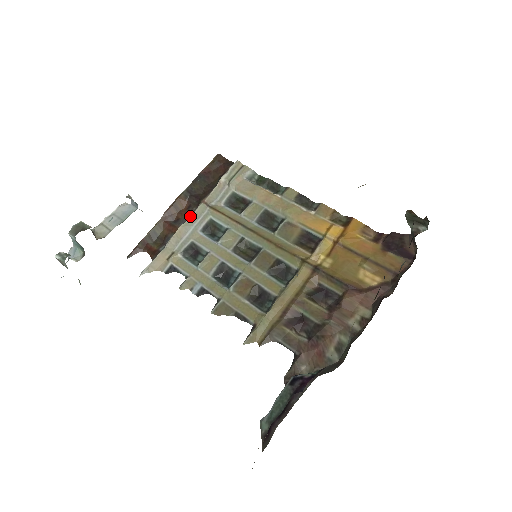
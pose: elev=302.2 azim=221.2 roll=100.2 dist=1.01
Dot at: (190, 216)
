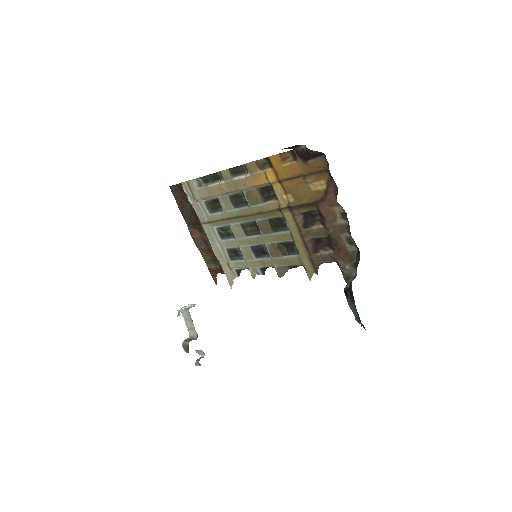
Dot at: (208, 238)
